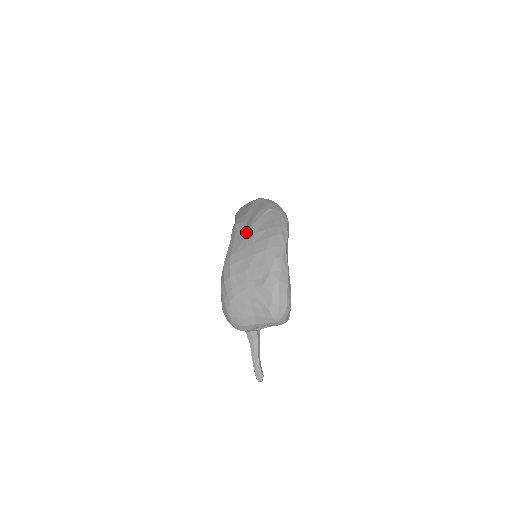
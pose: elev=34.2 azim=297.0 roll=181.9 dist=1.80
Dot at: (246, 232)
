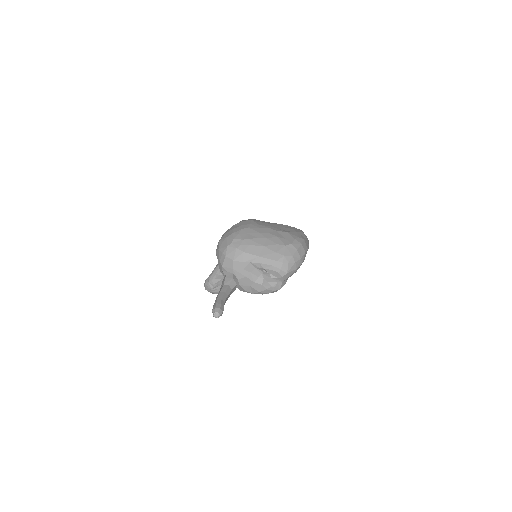
Dot at: occluded
